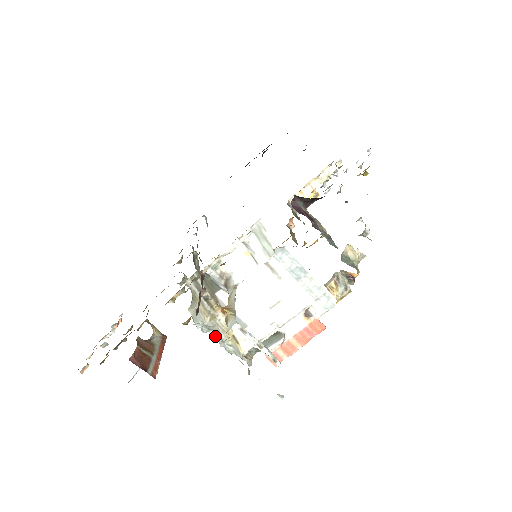
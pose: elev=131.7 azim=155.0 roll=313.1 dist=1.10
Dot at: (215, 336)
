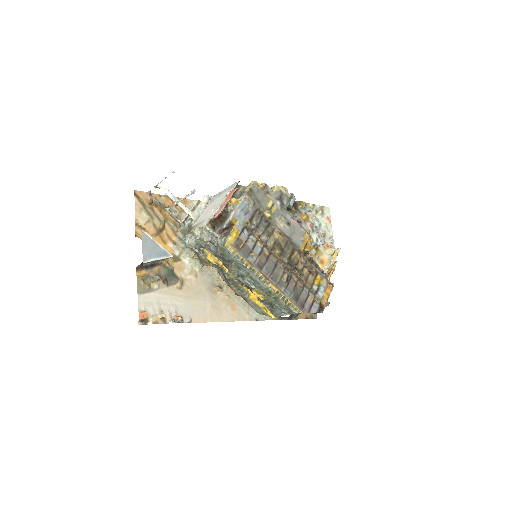
Dot at: (196, 241)
